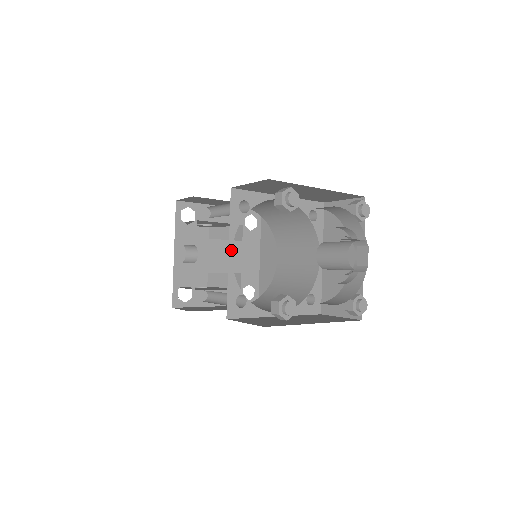
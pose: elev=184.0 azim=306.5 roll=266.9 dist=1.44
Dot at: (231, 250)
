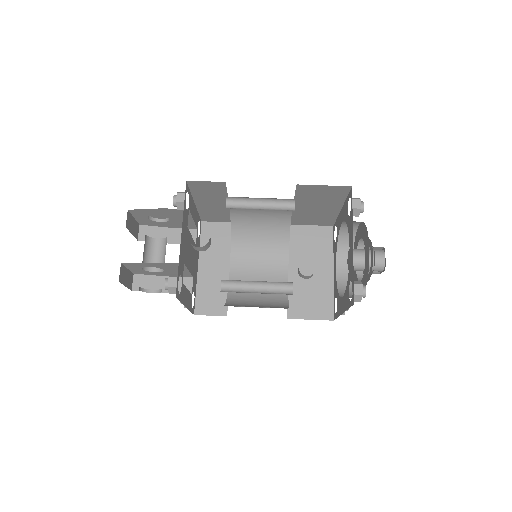
Dot at: occluded
